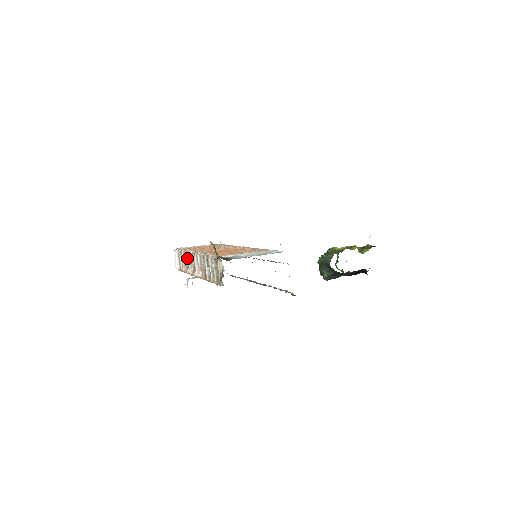
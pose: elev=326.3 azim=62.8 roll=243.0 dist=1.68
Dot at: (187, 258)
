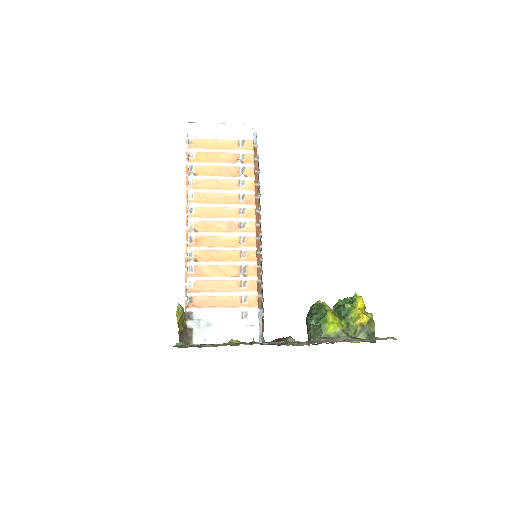
Dot at: occluded
